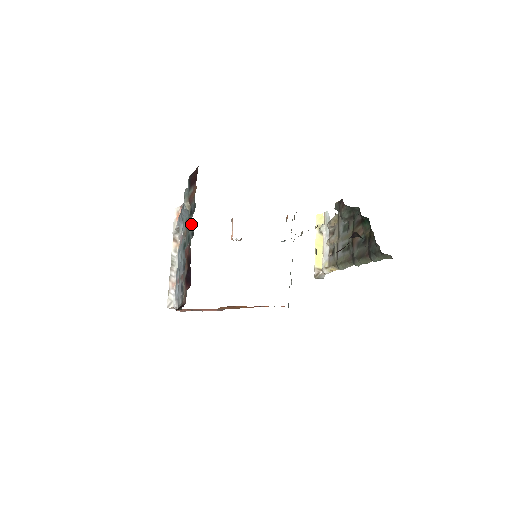
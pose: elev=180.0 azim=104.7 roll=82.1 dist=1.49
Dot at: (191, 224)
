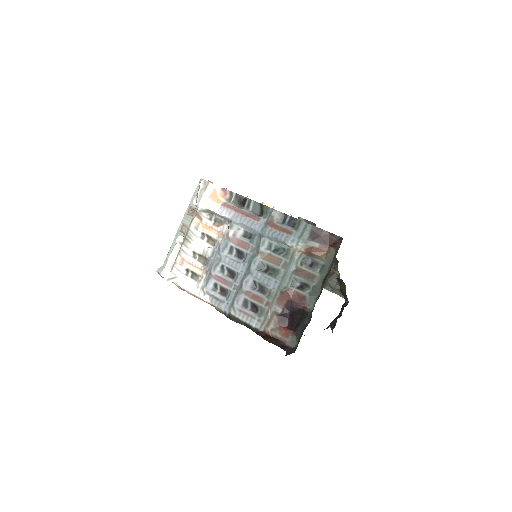
Dot at: (314, 282)
